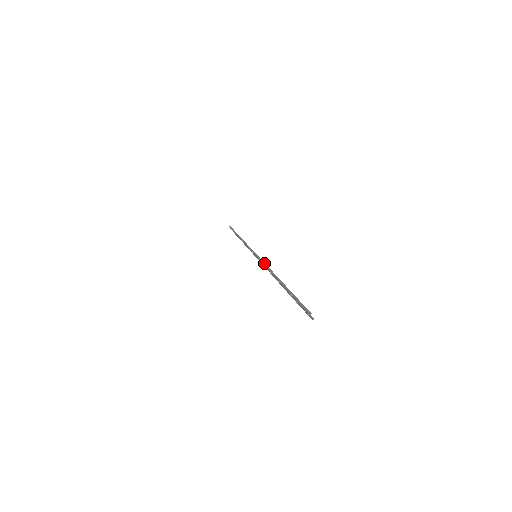
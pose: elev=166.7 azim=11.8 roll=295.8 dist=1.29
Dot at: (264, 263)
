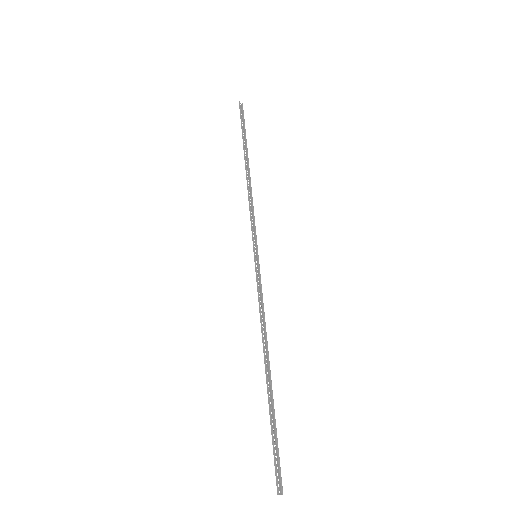
Dot at: (259, 300)
